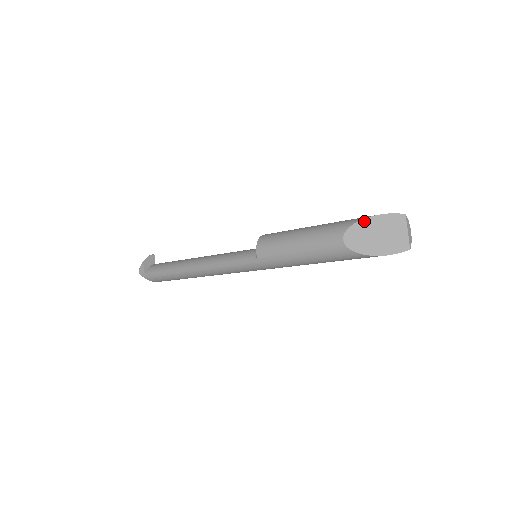
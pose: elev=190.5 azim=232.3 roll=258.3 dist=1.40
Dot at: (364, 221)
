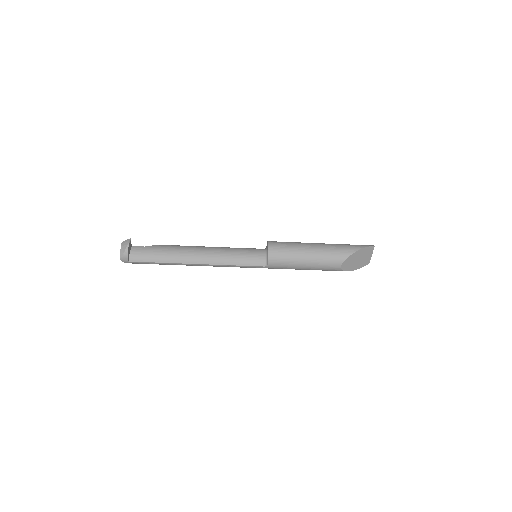
Dot at: (355, 253)
